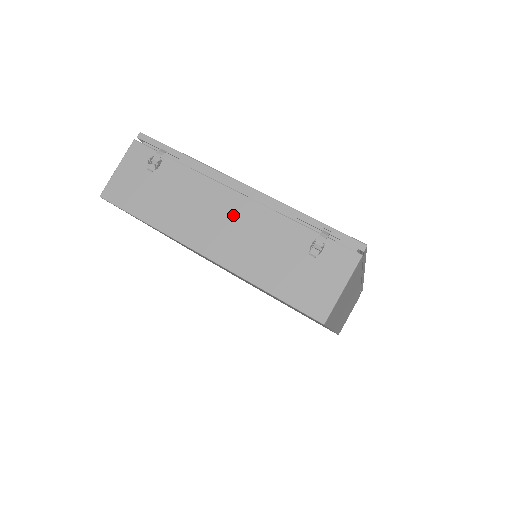
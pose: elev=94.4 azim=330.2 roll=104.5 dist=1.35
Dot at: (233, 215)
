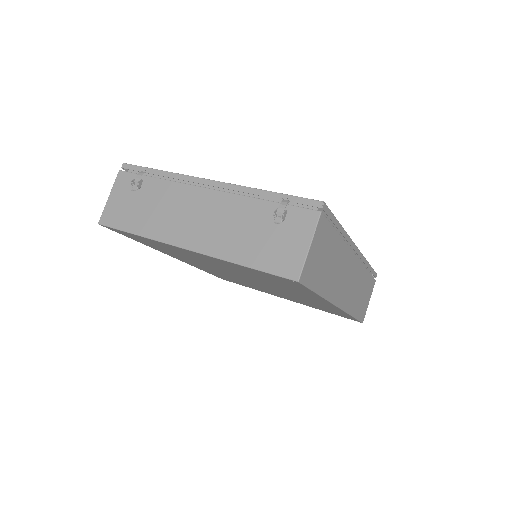
Dot at: (206, 208)
